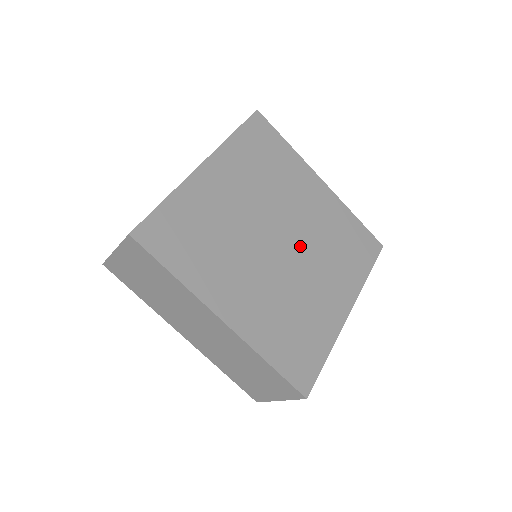
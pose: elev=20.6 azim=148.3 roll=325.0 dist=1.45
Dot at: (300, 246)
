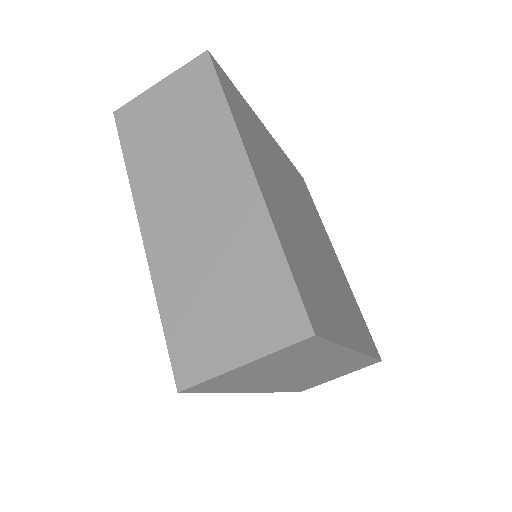
Dot at: (321, 254)
